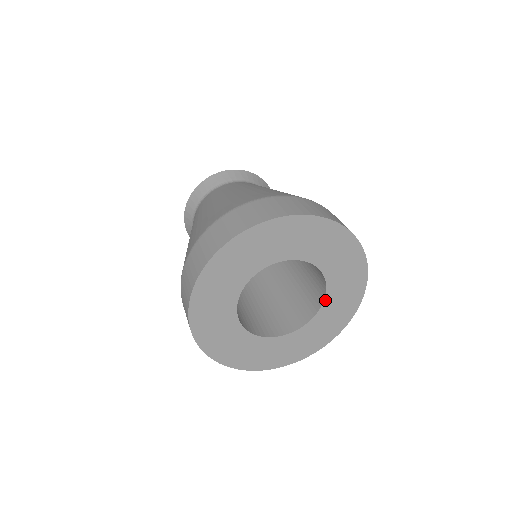
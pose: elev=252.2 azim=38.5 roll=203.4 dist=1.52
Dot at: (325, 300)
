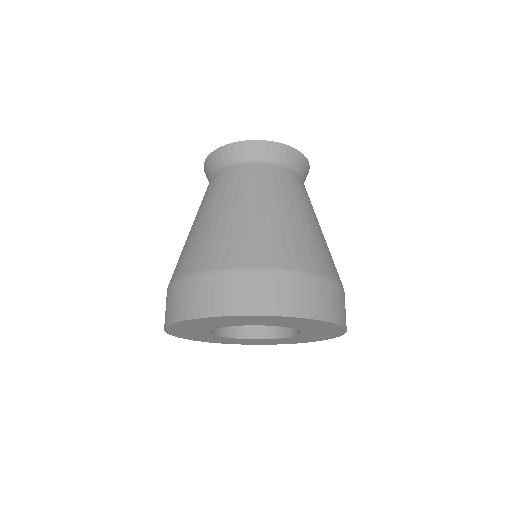
Dot at: (273, 339)
